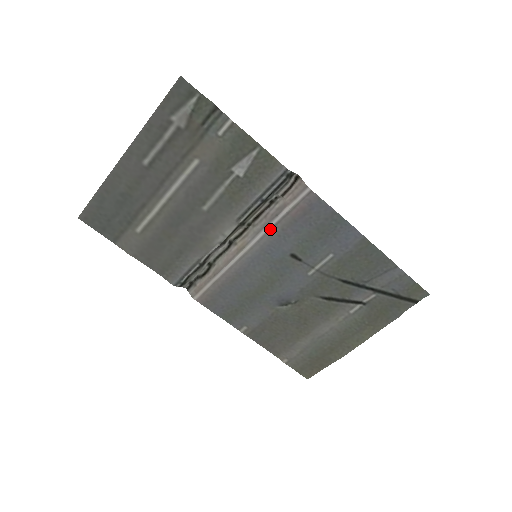
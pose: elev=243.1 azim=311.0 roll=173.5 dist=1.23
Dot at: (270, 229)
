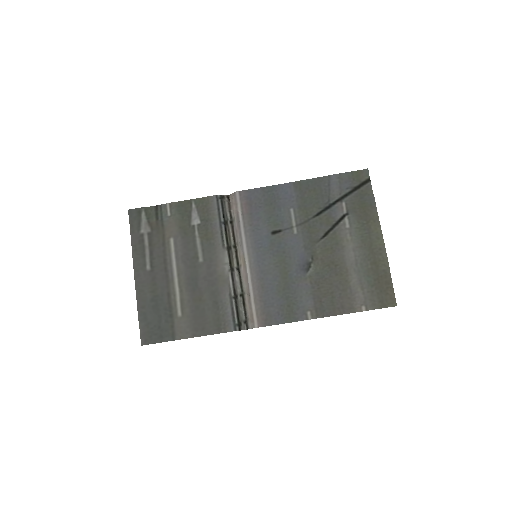
Dot at: (244, 233)
